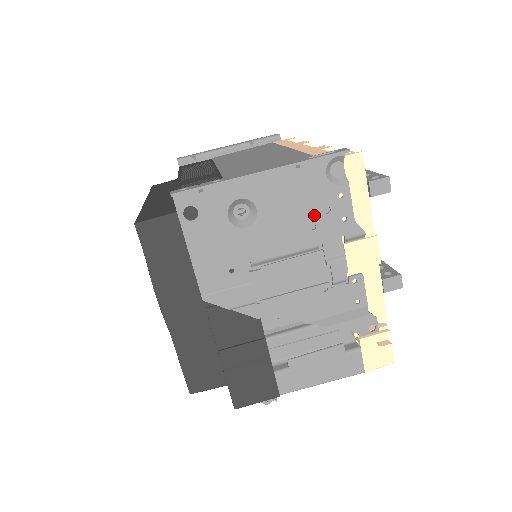
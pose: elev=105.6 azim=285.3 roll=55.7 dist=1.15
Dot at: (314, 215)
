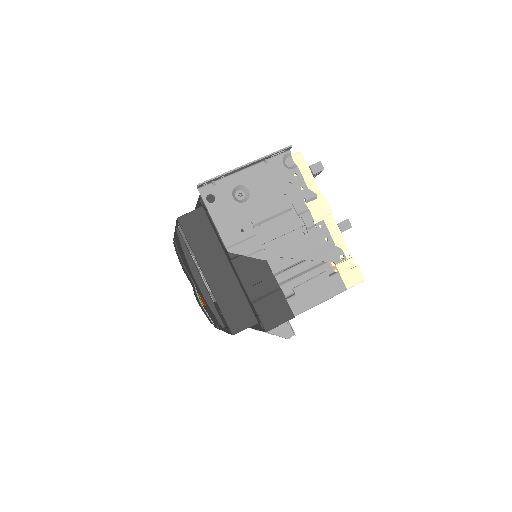
Dot at: (283, 189)
